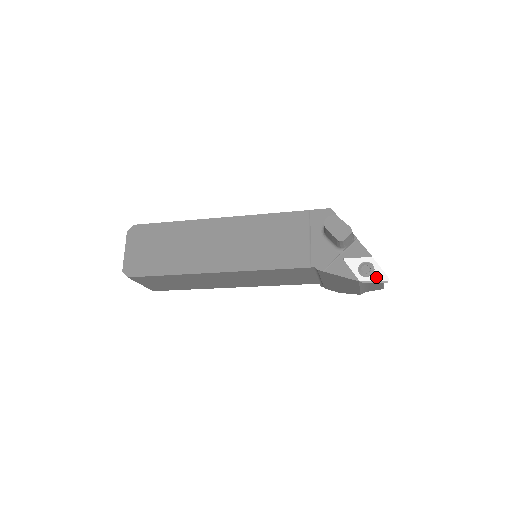
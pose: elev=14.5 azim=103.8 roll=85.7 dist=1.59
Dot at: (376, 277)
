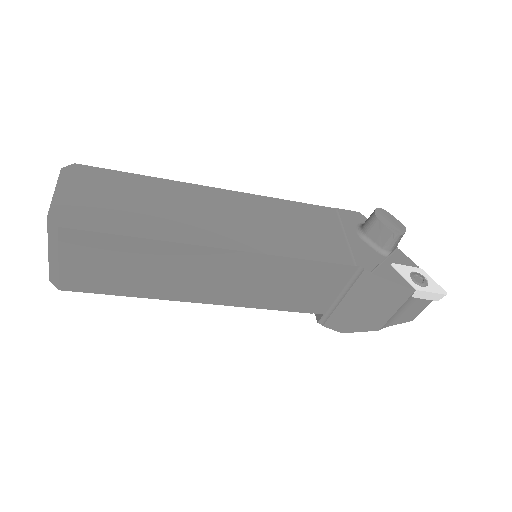
Dot at: (433, 288)
